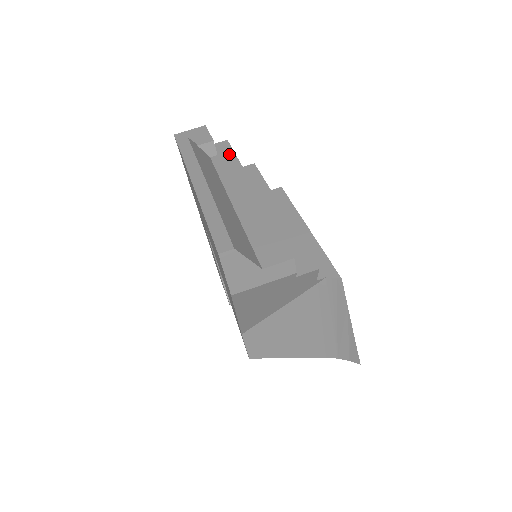
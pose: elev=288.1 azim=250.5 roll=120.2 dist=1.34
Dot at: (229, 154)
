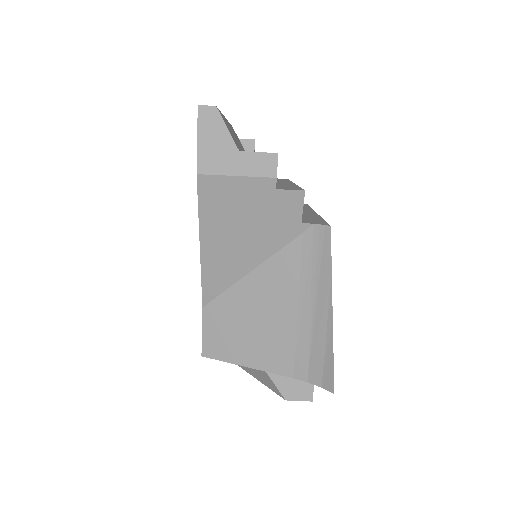
Dot at: occluded
